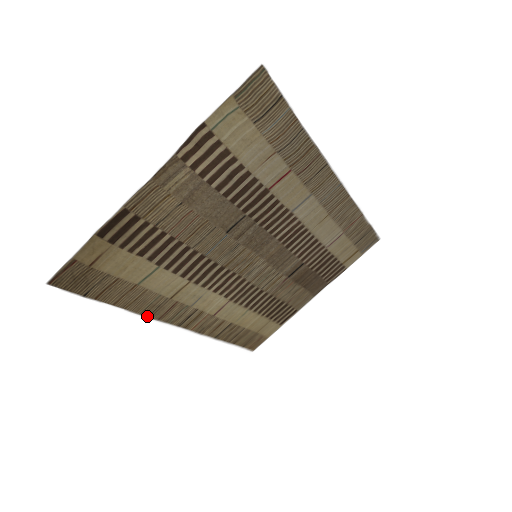
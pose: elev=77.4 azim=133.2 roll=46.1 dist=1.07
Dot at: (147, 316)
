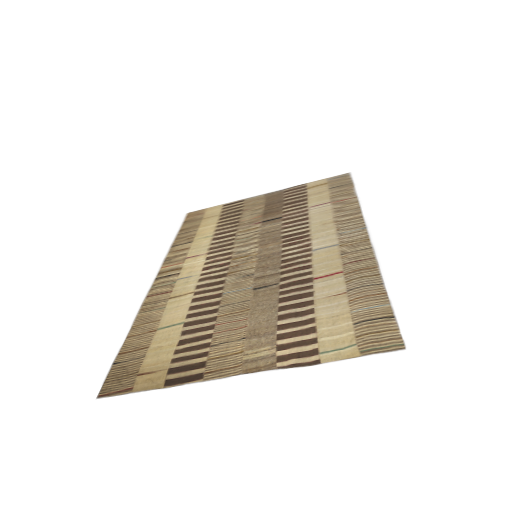
Dot at: (141, 306)
